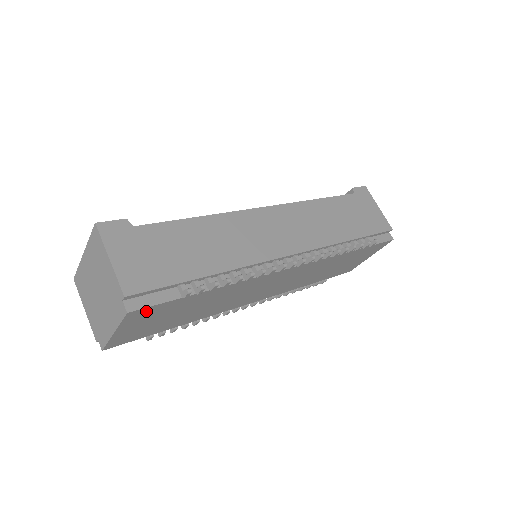
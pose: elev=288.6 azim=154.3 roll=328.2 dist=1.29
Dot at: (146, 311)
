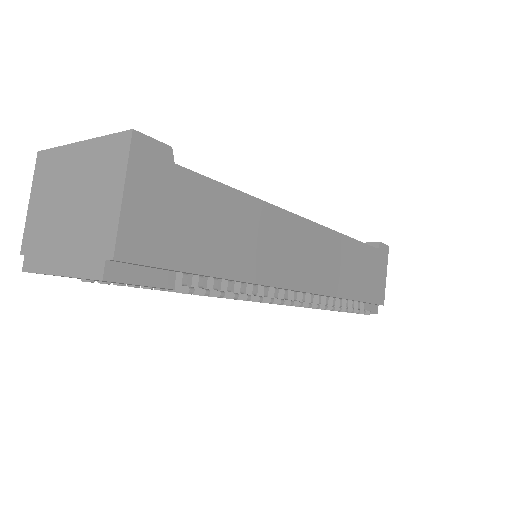
Dot at: occluded
